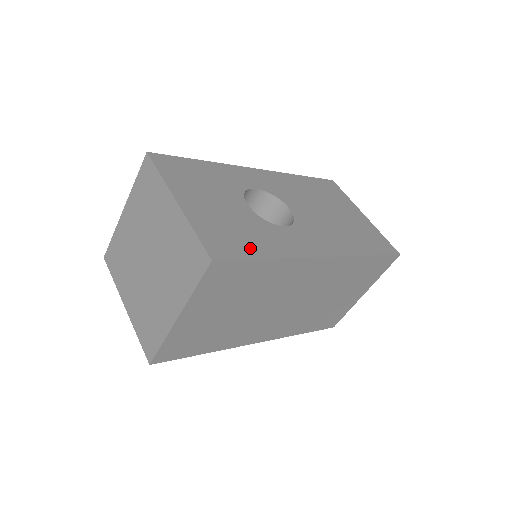
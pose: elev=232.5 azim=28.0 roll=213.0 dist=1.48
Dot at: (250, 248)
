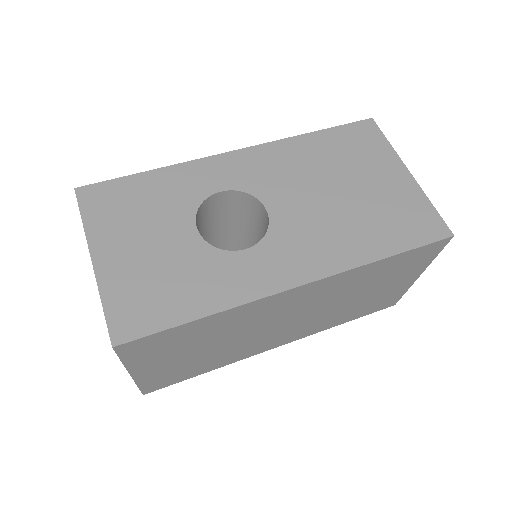
Dot at: (175, 308)
